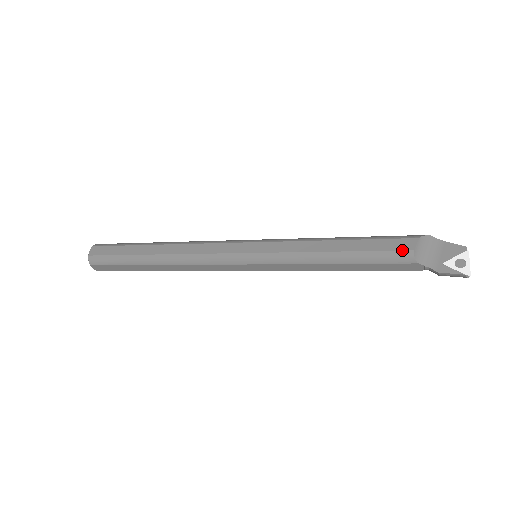
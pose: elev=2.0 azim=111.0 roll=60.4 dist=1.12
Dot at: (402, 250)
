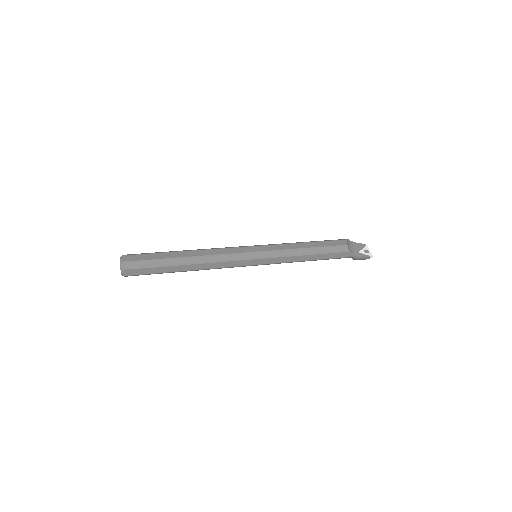
Dot at: (342, 245)
